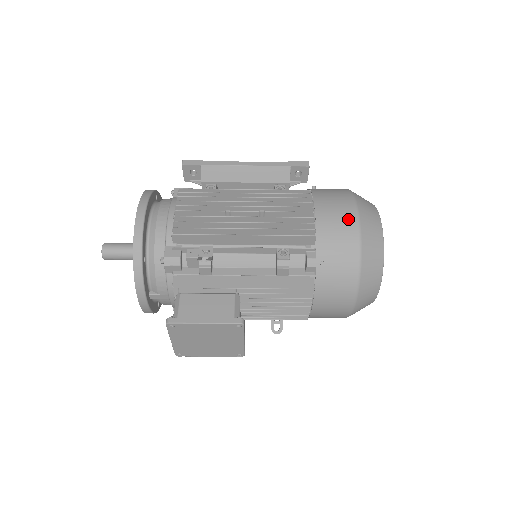
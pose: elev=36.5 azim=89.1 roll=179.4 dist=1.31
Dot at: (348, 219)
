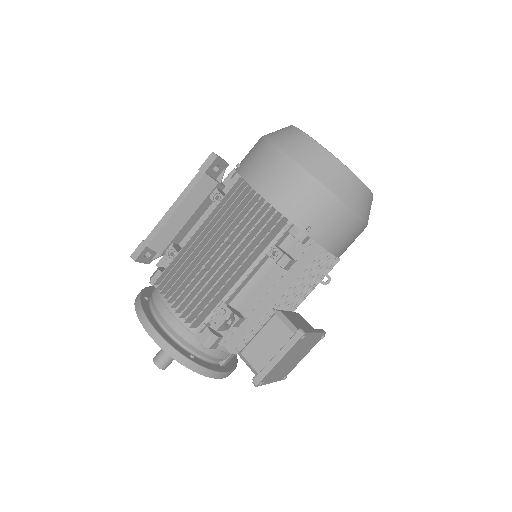
Dot at: (291, 175)
